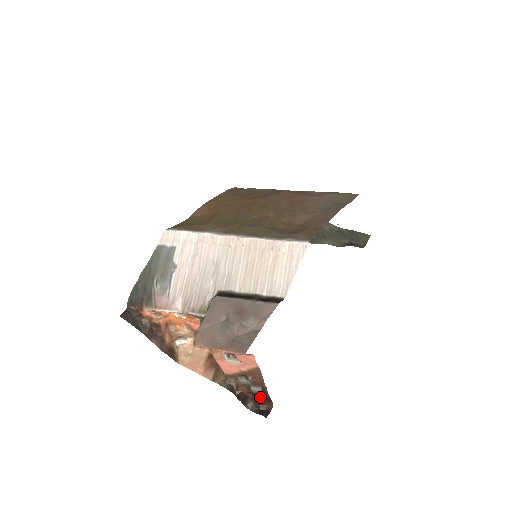
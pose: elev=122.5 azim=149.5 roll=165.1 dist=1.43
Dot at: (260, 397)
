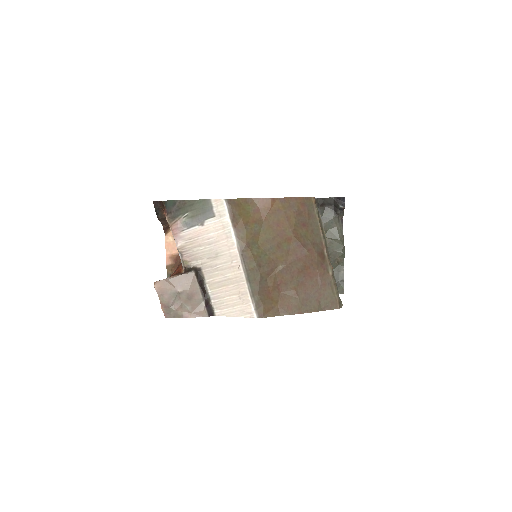
Dot at: occluded
